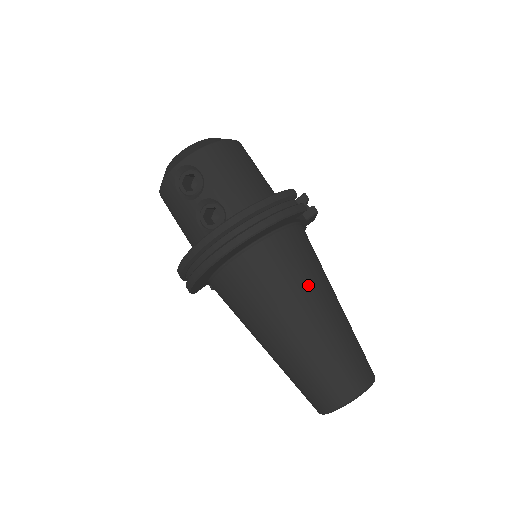
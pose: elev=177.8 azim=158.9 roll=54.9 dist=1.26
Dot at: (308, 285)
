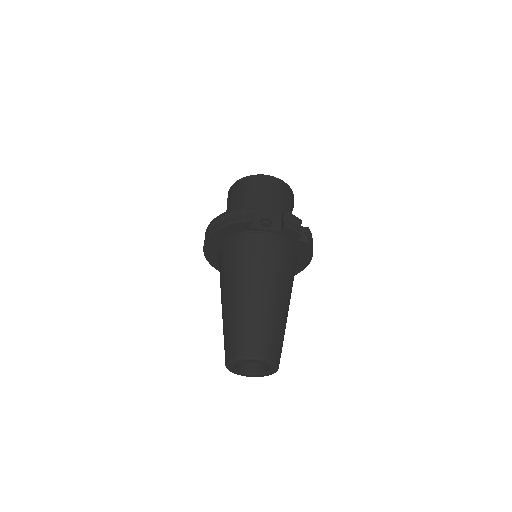
Dot at: (237, 274)
